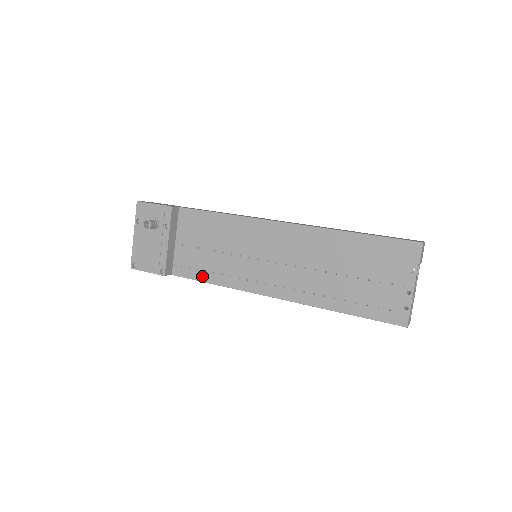
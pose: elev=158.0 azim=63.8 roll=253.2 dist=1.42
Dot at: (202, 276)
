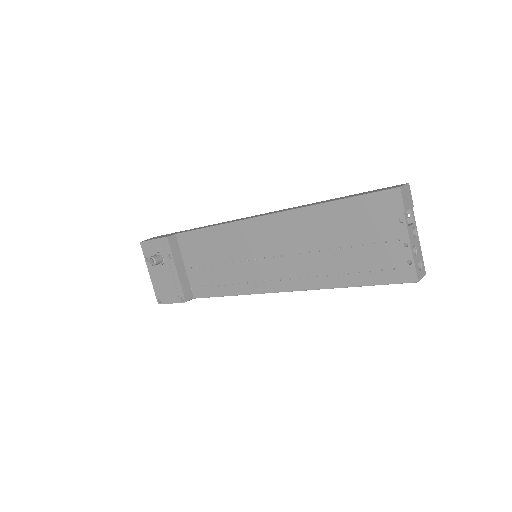
Dot at: (217, 291)
